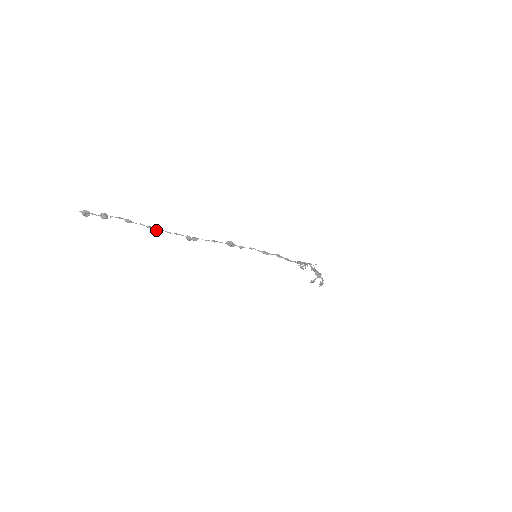
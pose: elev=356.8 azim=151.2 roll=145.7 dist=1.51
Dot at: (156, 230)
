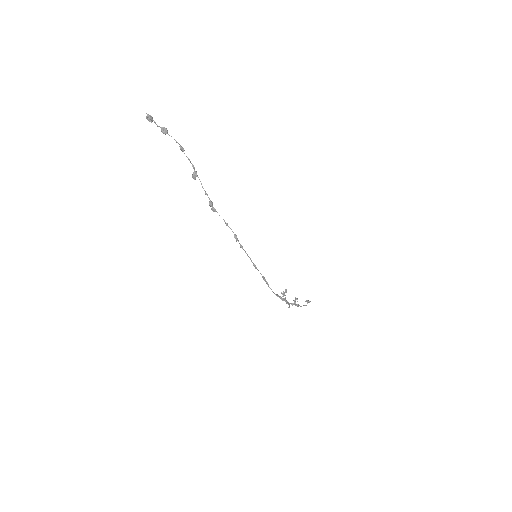
Dot at: (193, 176)
